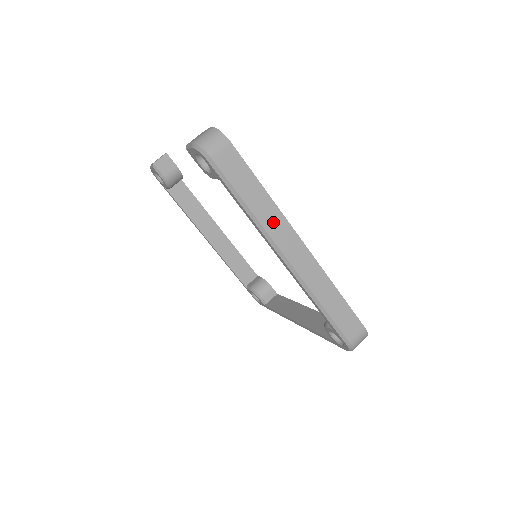
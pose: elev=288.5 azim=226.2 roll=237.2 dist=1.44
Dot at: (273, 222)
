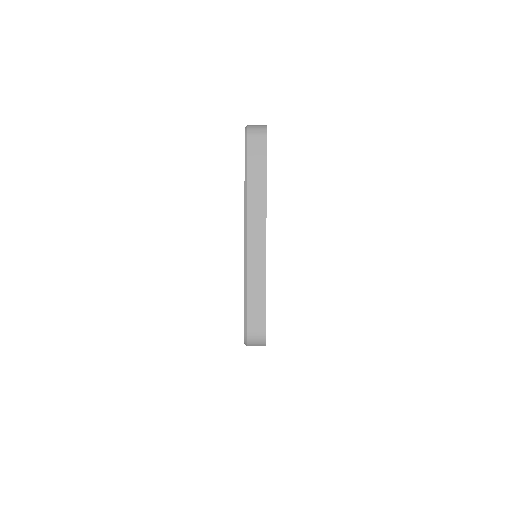
Dot at: (256, 205)
